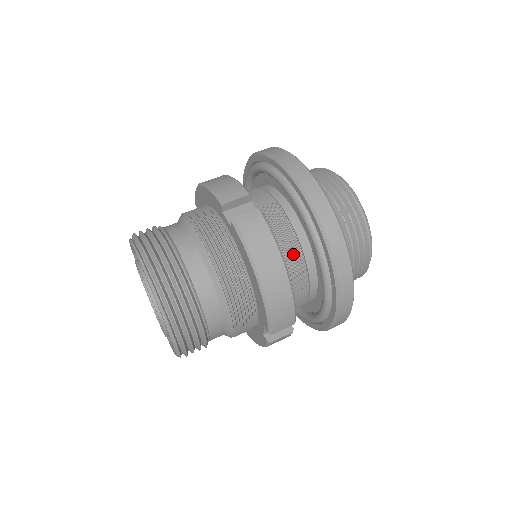
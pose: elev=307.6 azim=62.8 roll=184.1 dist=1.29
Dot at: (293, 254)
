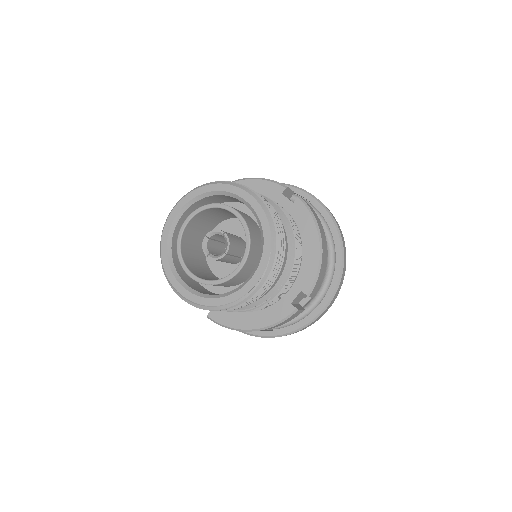
Dot at: occluded
